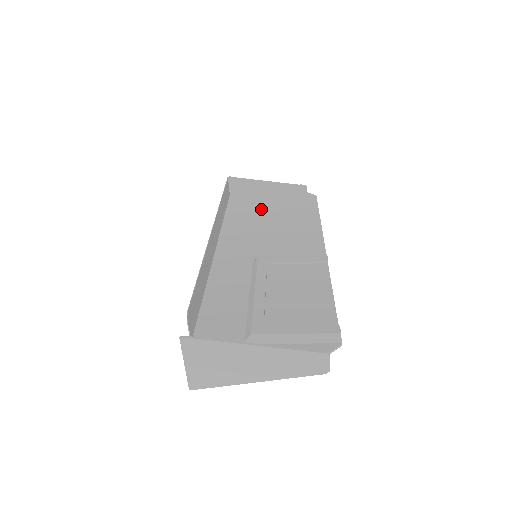
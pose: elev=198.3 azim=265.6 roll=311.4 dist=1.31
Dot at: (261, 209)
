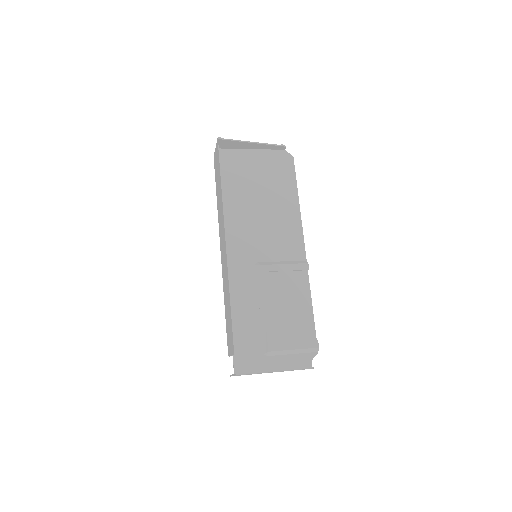
Dot at: (249, 180)
